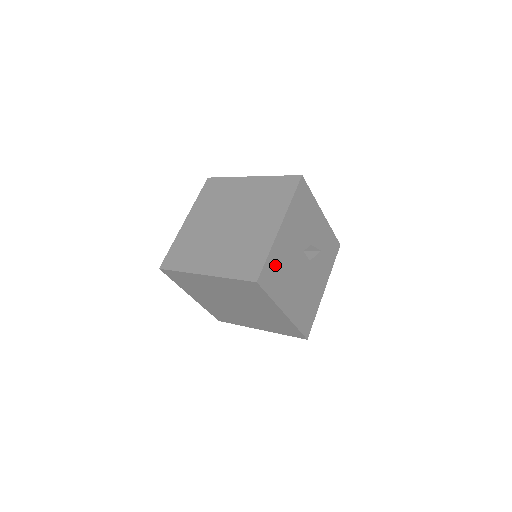
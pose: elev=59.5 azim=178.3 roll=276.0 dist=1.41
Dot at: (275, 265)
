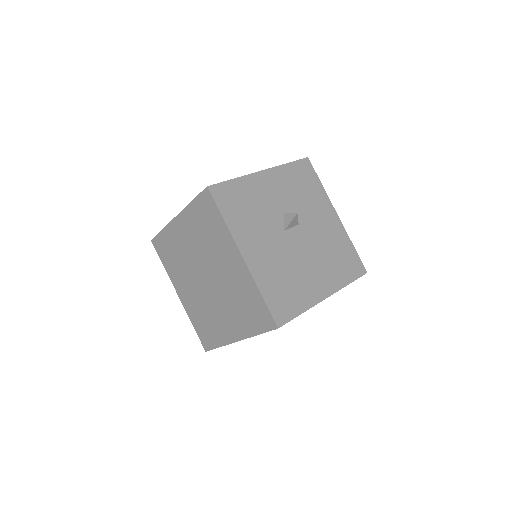
Dot at: (276, 288)
